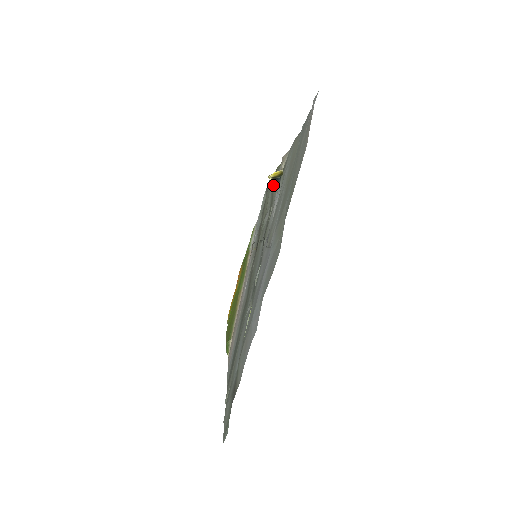
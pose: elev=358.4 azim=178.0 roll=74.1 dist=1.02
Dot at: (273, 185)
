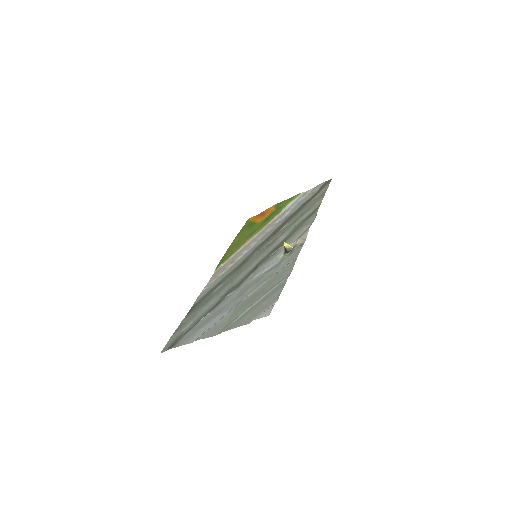
Dot at: (302, 223)
